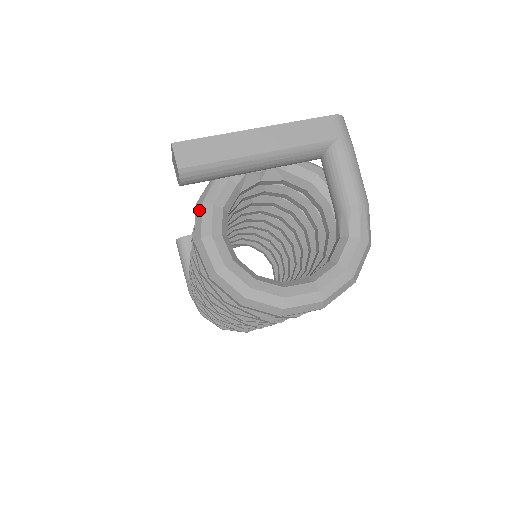
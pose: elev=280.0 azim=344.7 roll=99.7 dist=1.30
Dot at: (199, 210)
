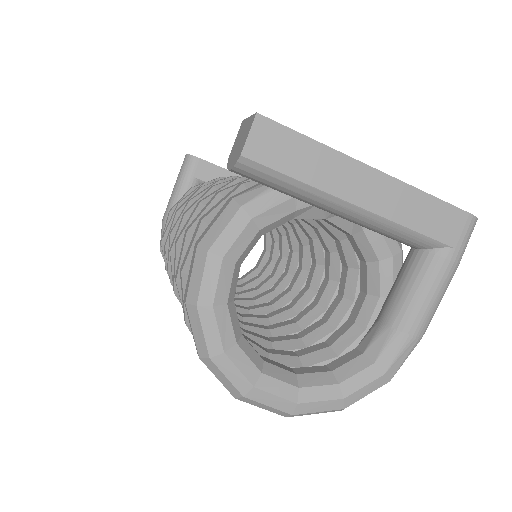
Dot at: (230, 212)
